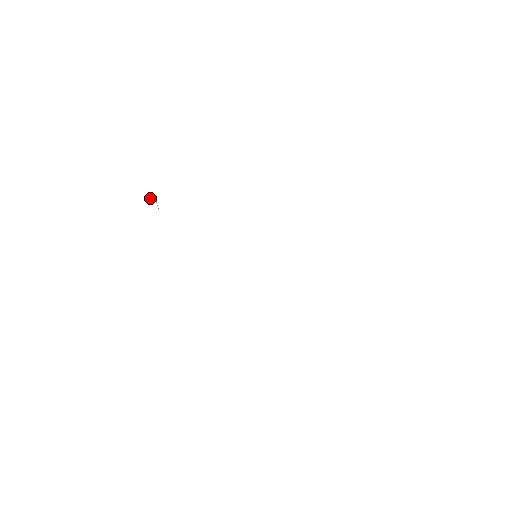
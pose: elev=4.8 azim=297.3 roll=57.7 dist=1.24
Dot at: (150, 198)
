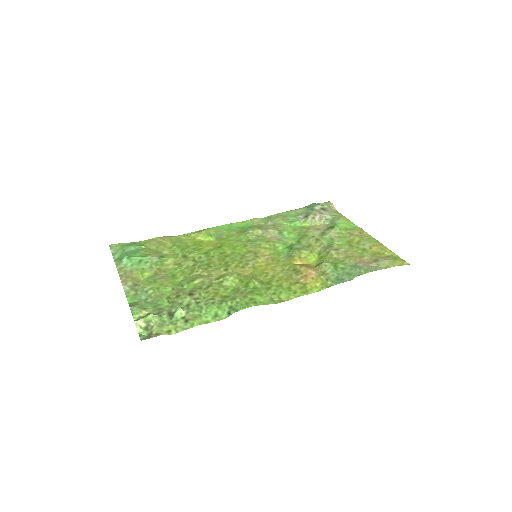
Dot at: (181, 317)
